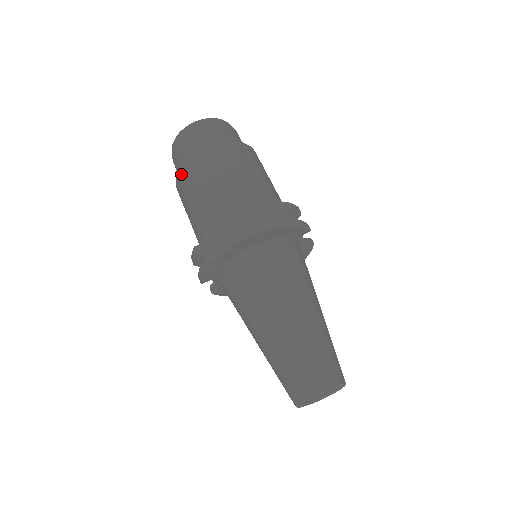
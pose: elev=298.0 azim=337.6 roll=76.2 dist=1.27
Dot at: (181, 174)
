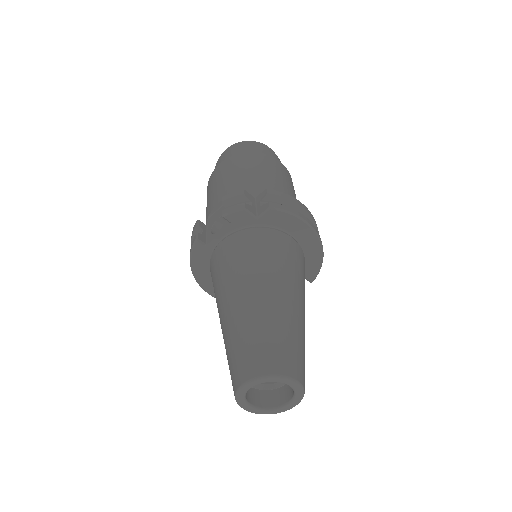
Dot at: (252, 155)
